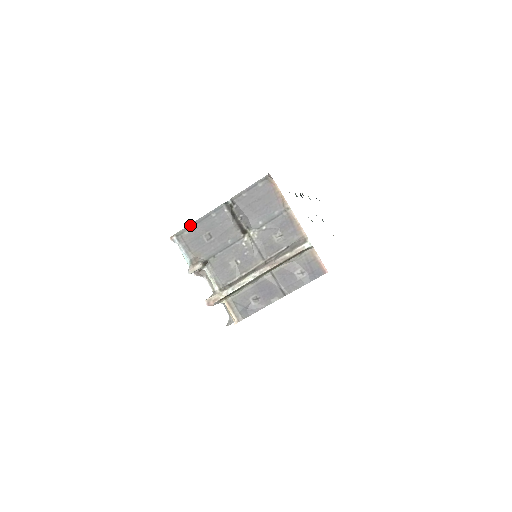
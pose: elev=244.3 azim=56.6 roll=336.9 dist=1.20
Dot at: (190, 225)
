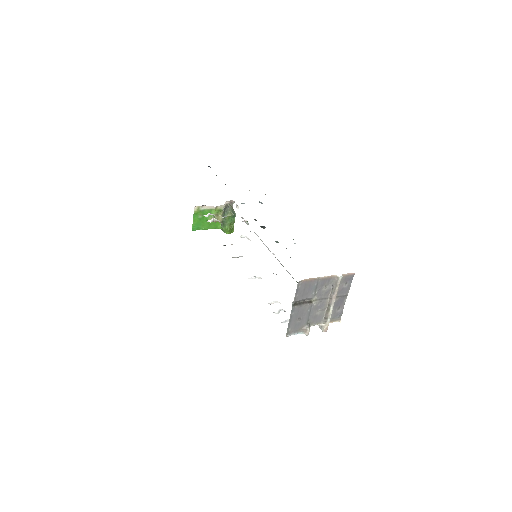
Dot at: (288, 326)
